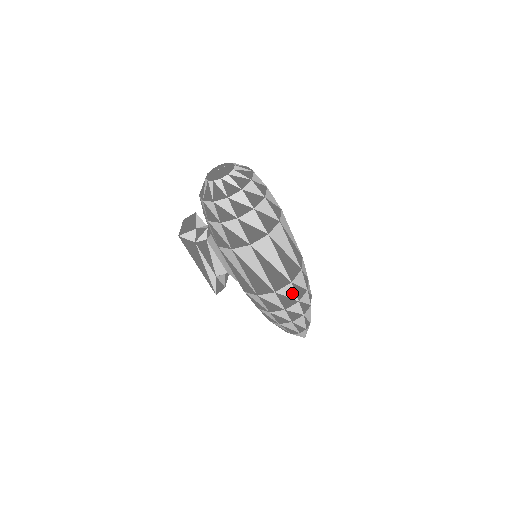
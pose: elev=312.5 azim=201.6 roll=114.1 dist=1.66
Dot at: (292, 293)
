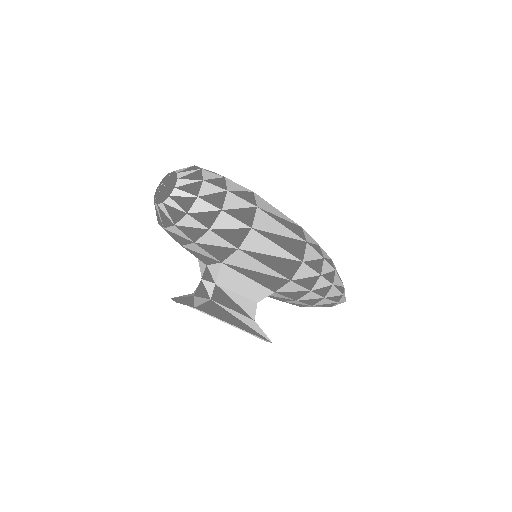
Dot at: (311, 239)
